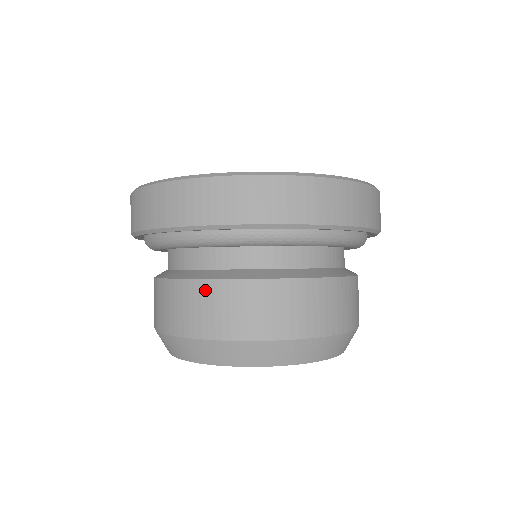
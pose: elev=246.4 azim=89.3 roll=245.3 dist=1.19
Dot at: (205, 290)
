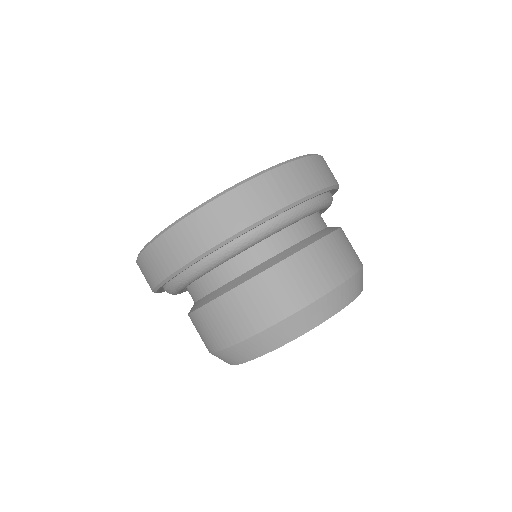
Dot at: (250, 289)
